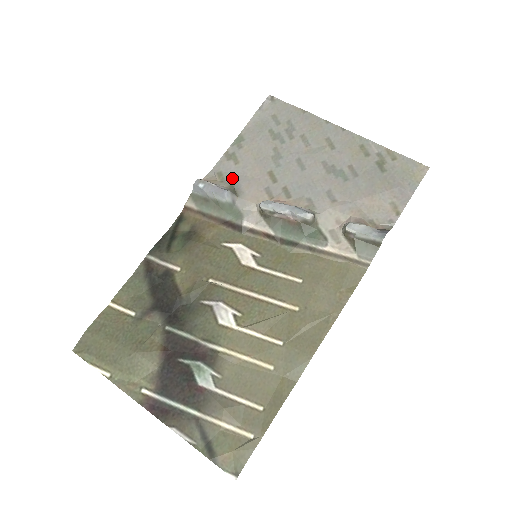
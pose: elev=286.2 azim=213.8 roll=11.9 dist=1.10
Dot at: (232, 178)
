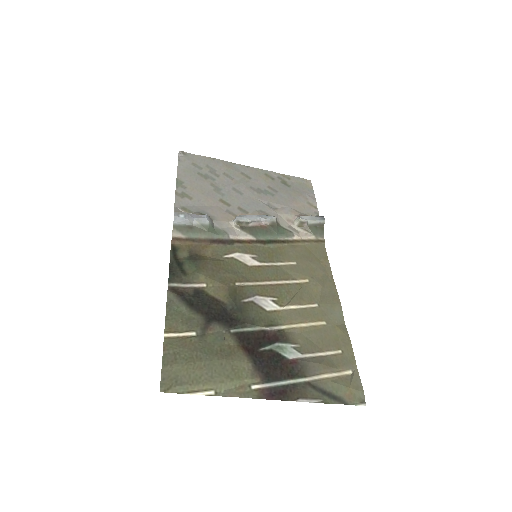
Dot at: (196, 209)
